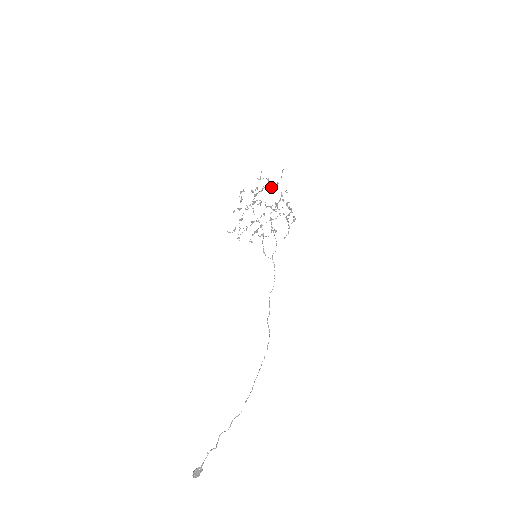
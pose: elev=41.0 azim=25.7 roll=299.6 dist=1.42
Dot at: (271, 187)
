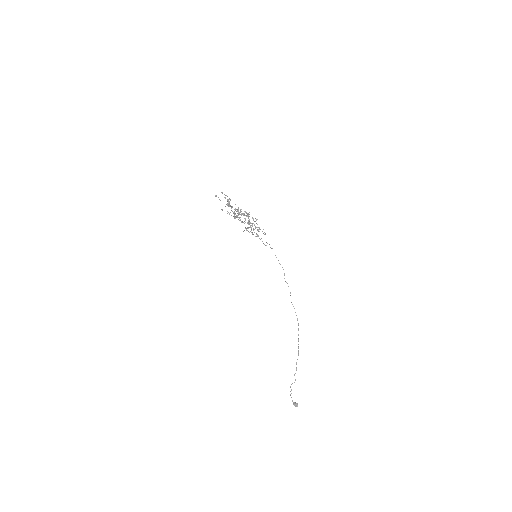
Dot at: (229, 204)
